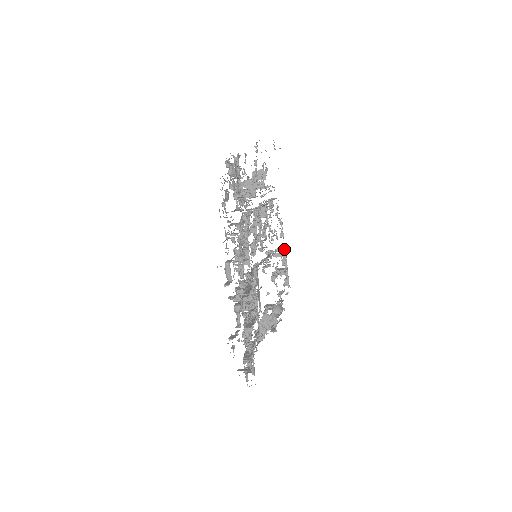
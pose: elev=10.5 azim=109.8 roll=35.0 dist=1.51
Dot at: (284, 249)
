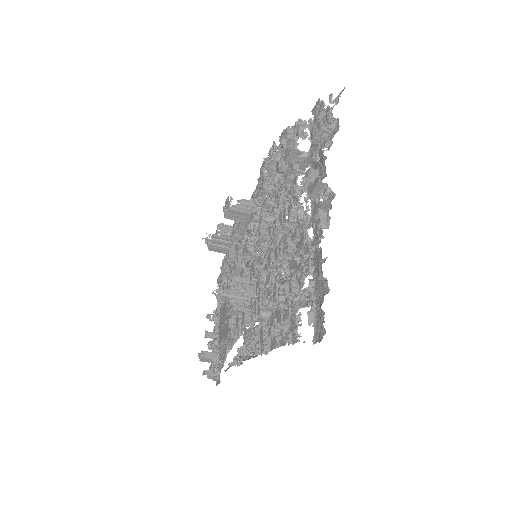
Dot at: occluded
